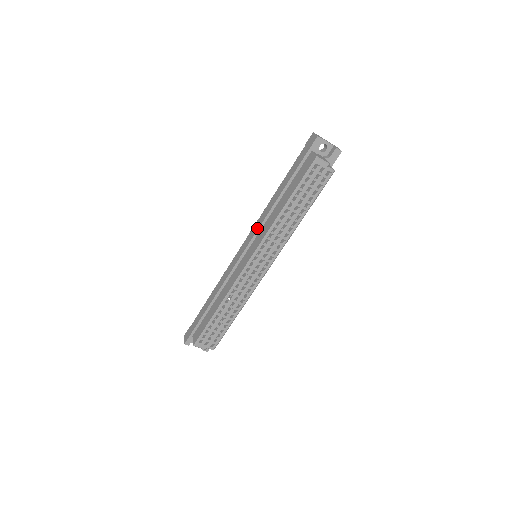
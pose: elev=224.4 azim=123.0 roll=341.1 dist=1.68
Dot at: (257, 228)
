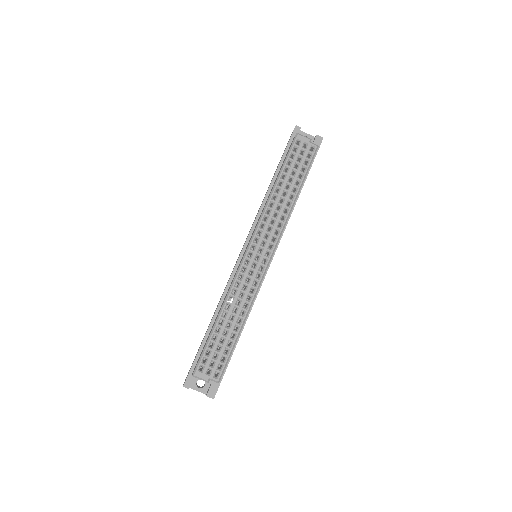
Dot at: occluded
